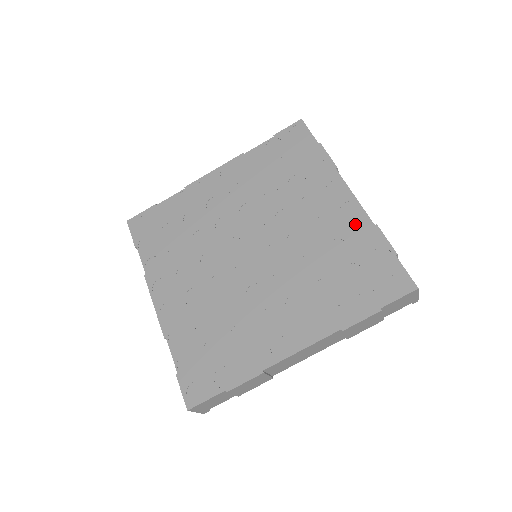
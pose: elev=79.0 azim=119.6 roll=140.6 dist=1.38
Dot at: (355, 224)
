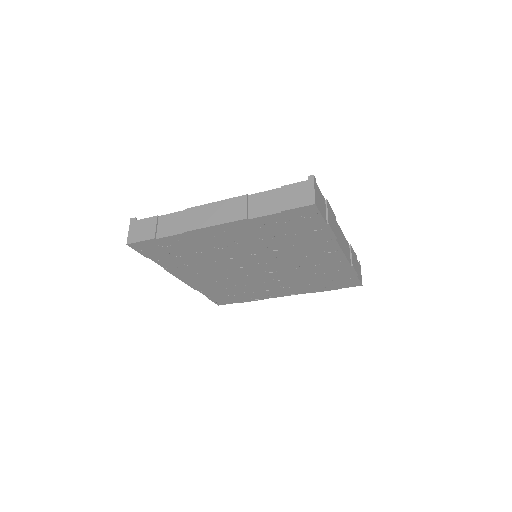
Dot at: (338, 265)
